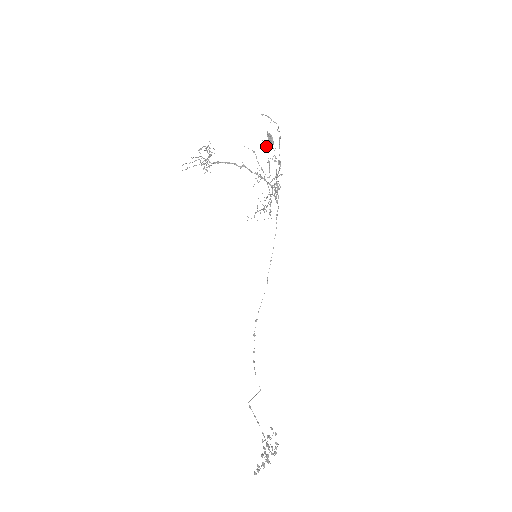
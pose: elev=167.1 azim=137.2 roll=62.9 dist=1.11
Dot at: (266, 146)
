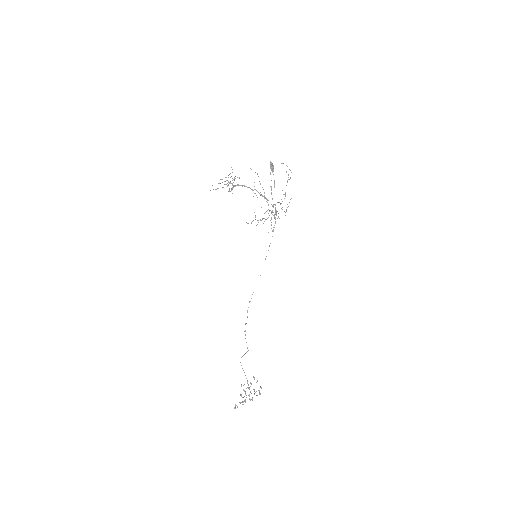
Dot at: occluded
